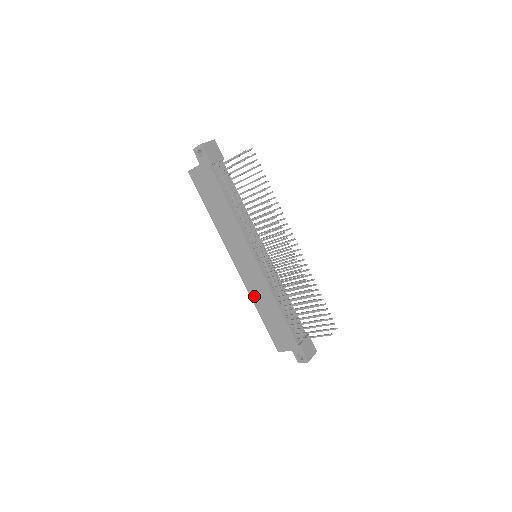
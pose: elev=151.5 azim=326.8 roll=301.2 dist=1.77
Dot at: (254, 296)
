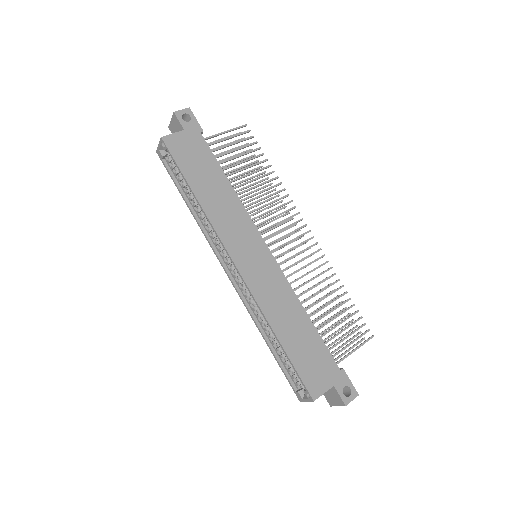
Dot at: (269, 309)
